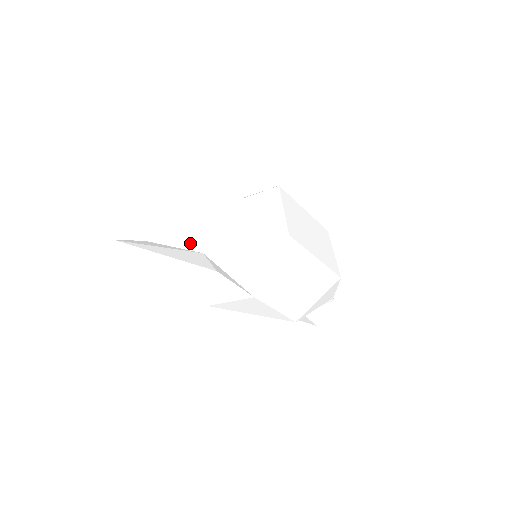
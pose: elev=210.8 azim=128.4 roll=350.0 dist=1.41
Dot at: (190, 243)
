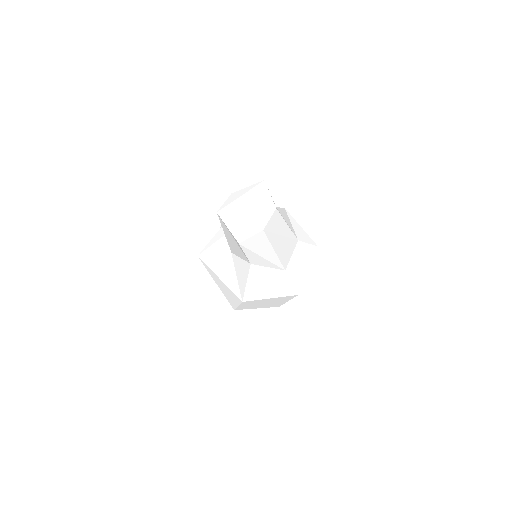
Dot at: (254, 258)
